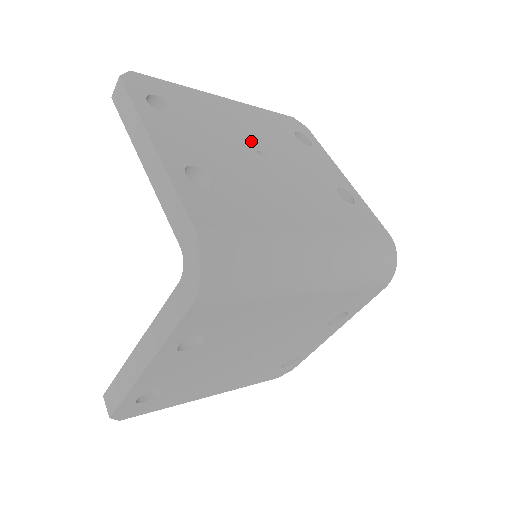
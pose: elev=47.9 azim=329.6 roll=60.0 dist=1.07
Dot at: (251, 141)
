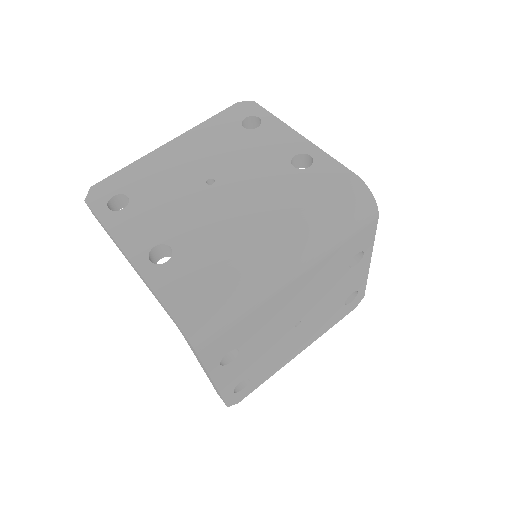
Dot at: (199, 174)
